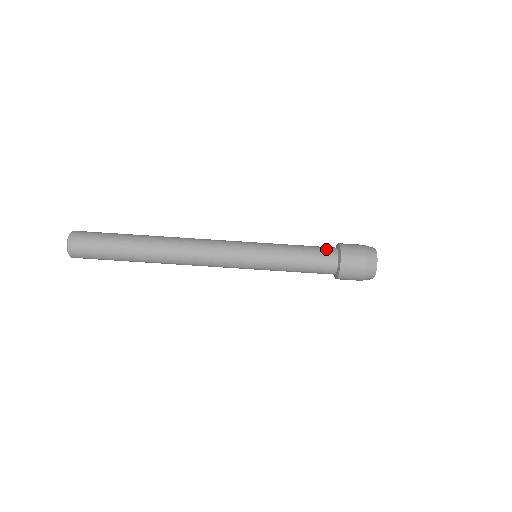
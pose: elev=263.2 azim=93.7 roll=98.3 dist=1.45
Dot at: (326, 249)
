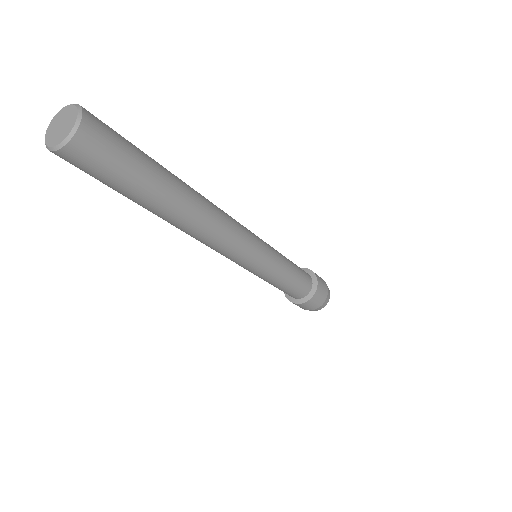
Dot at: (307, 284)
